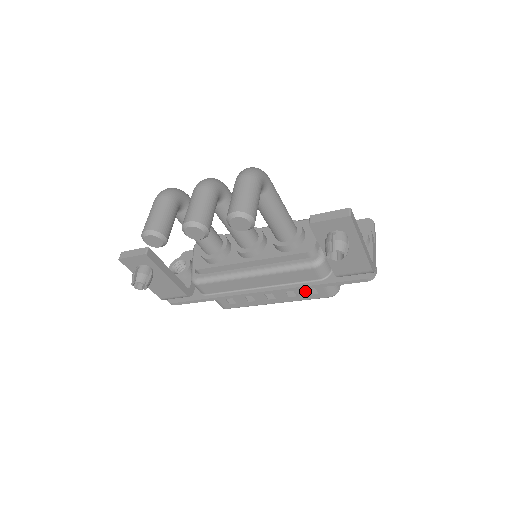
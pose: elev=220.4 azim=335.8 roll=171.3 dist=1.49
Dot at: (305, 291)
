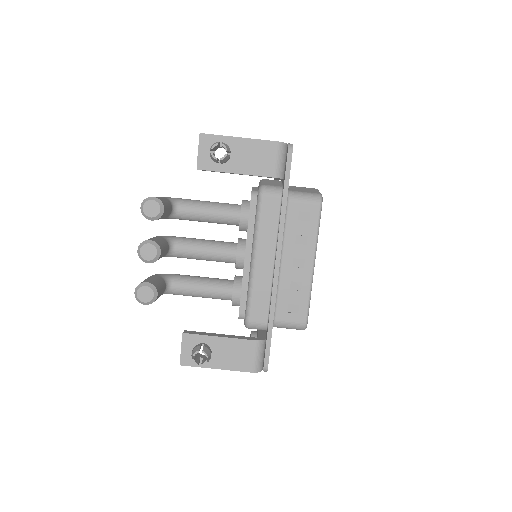
Dot at: (302, 224)
